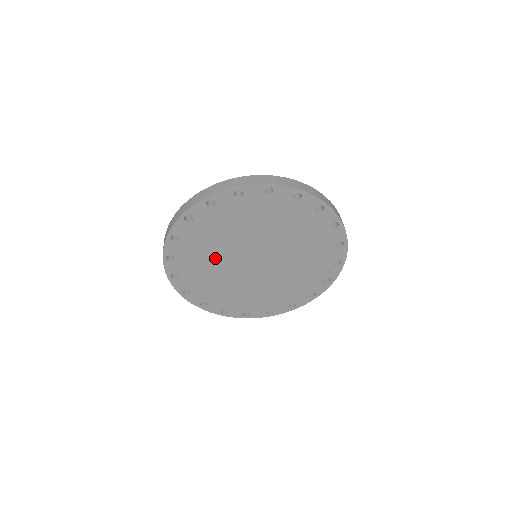
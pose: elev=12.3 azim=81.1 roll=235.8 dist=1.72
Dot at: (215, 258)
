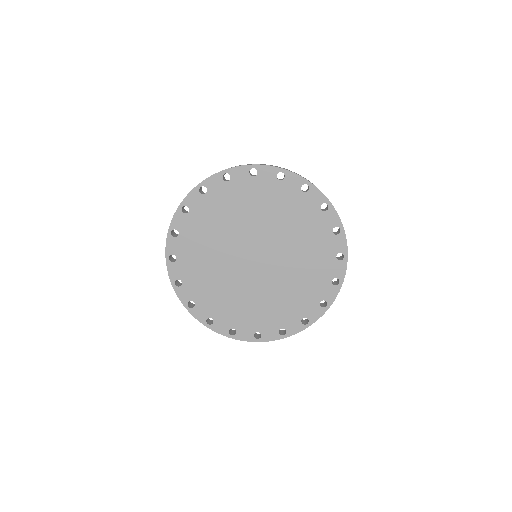
Dot at: (215, 257)
